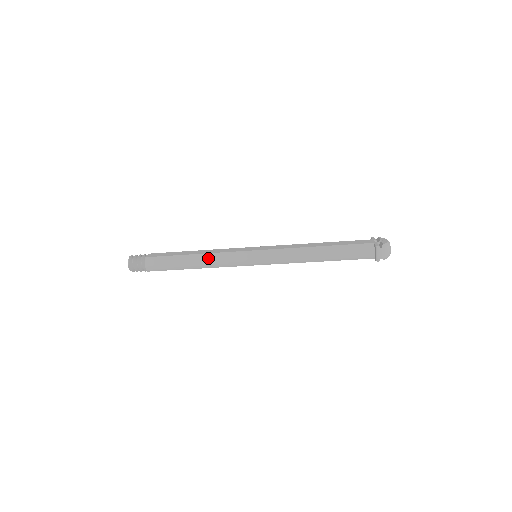
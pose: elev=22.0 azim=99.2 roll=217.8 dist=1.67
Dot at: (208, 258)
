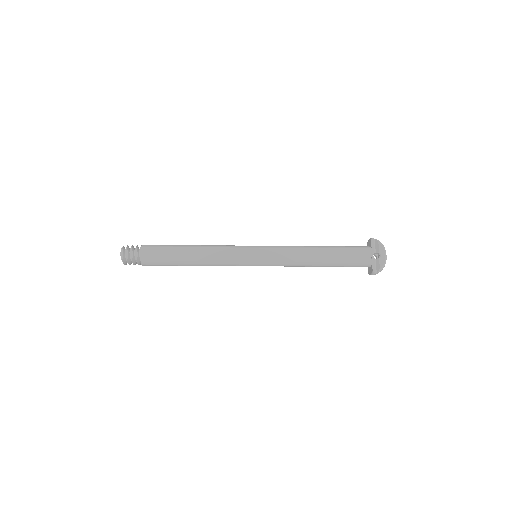
Dot at: (209, 265)
